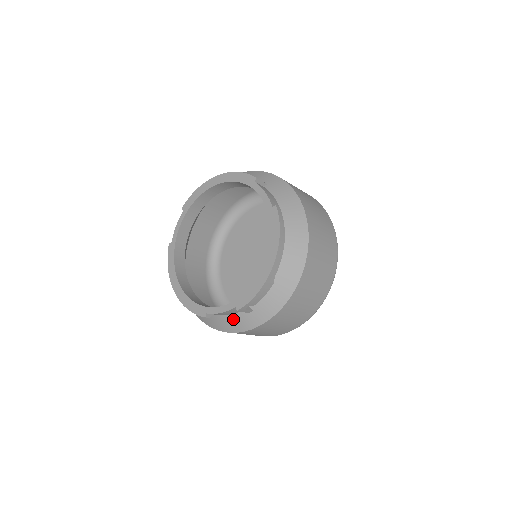
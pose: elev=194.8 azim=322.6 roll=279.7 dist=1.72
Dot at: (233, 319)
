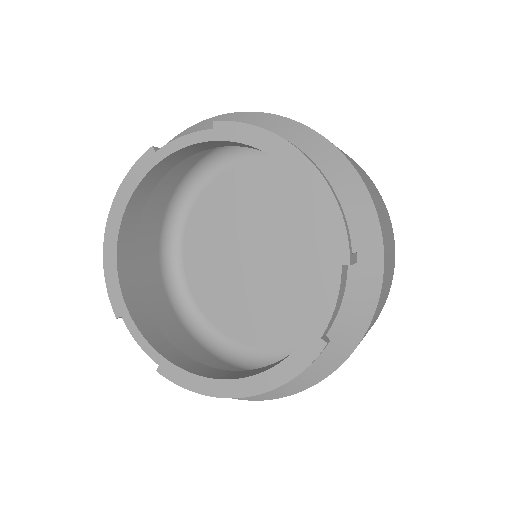
Dot at: occluded
